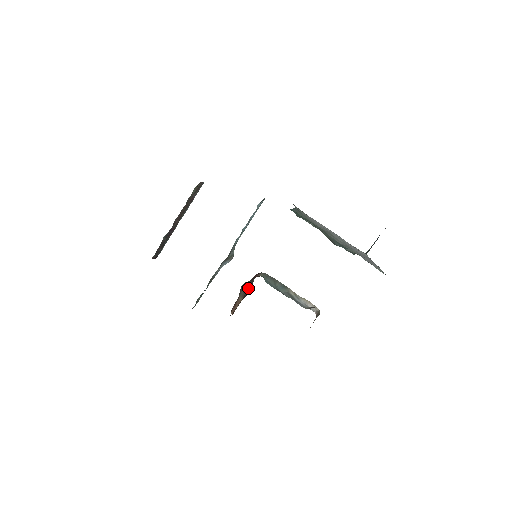
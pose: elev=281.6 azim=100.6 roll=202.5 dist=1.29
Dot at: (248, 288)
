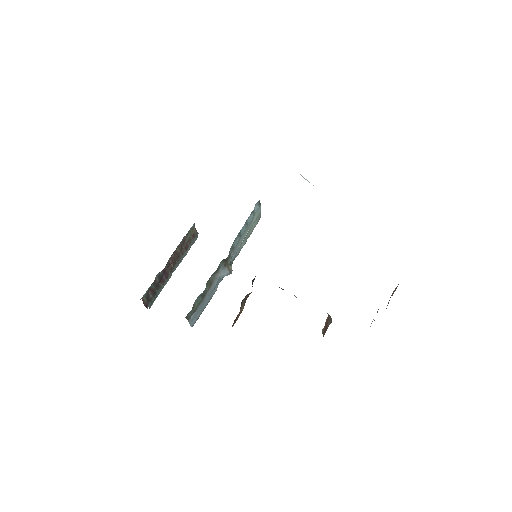
Dot at: occluded
